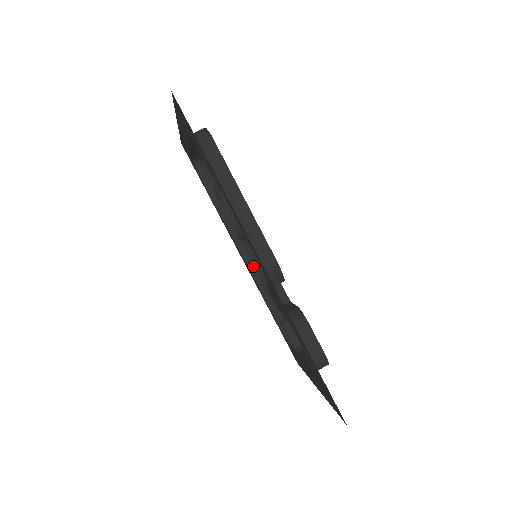
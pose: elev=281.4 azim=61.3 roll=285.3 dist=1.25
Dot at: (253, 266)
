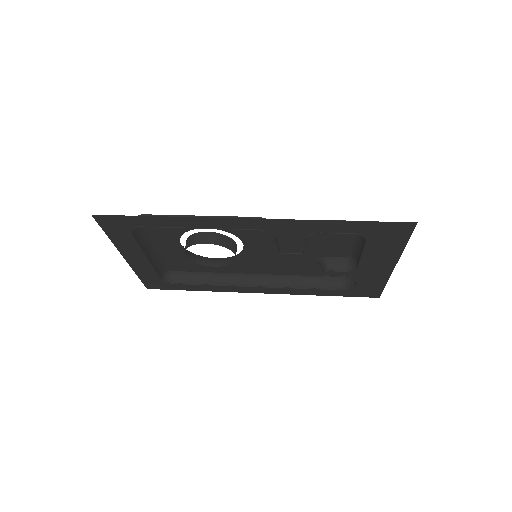
Dot at: (272, 283)
